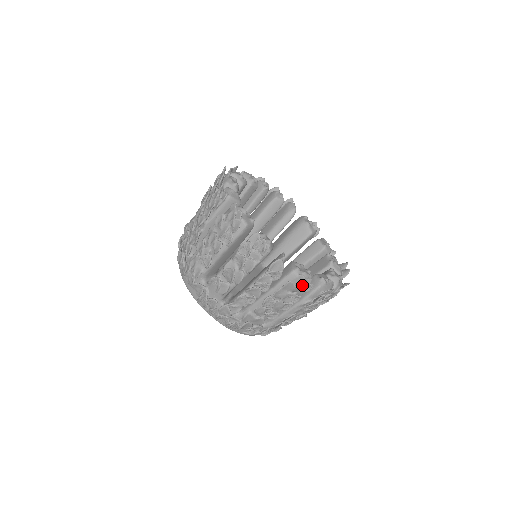
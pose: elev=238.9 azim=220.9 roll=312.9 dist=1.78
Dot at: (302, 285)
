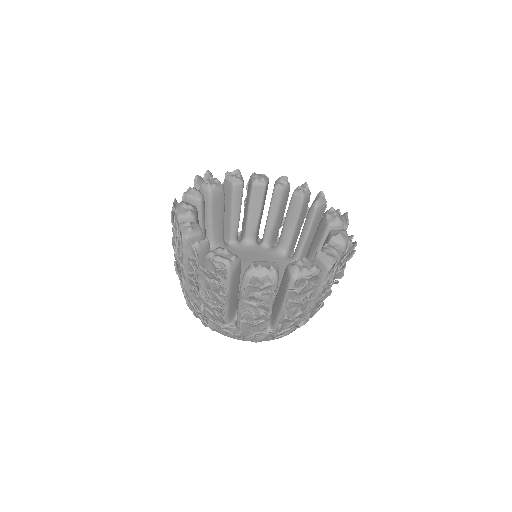
Dot at: (215, 270)
